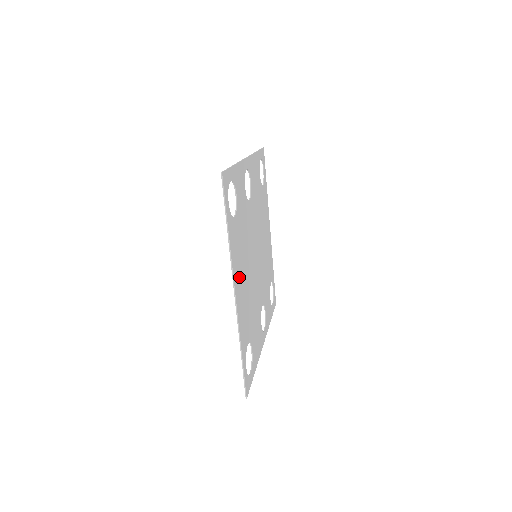
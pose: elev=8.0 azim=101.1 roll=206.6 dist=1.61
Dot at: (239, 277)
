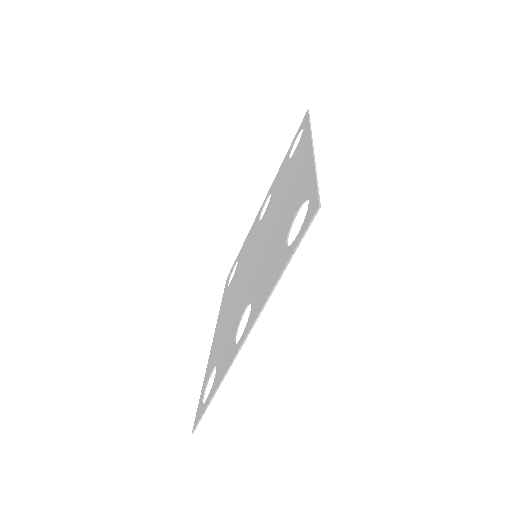
Dot at: occluded
